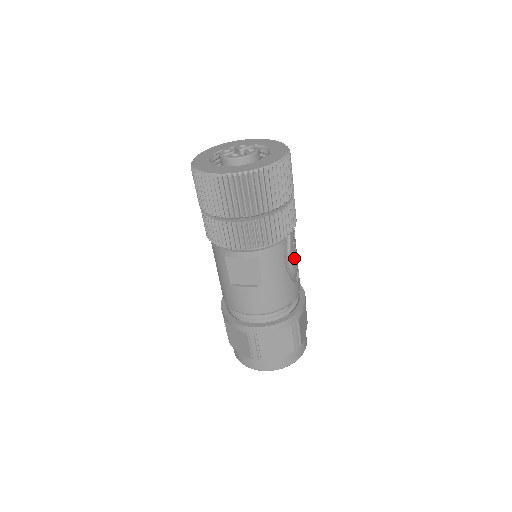
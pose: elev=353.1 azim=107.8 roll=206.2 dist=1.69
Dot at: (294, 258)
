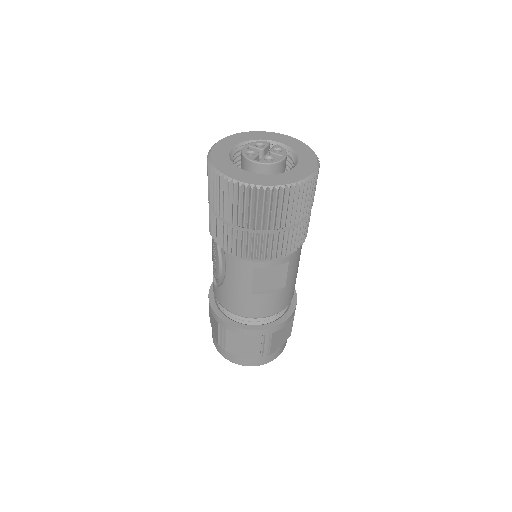
Dot at: occluded
